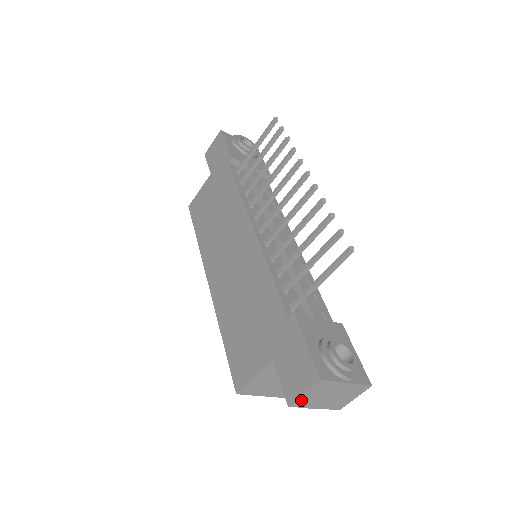
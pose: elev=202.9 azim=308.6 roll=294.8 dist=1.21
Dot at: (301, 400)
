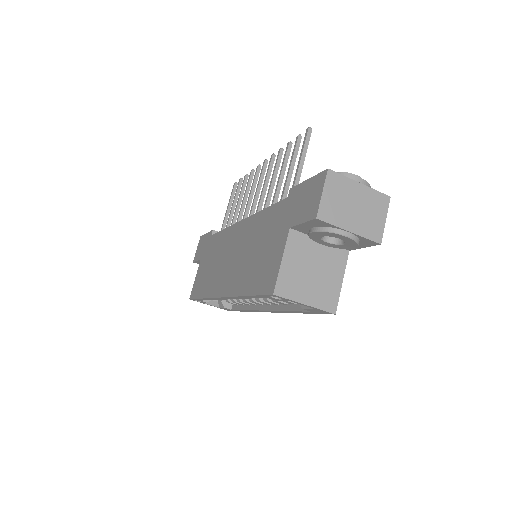
Dot at: (325, 208)
